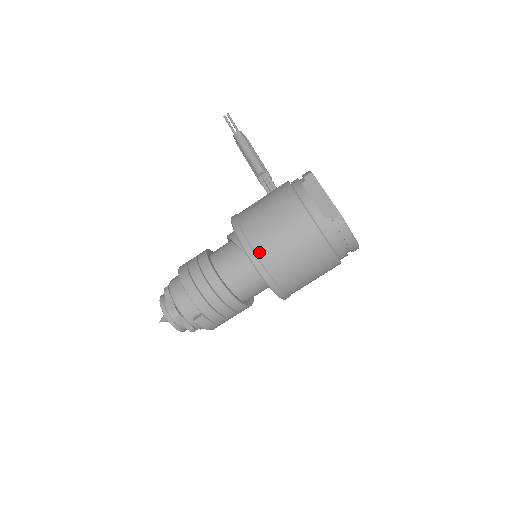
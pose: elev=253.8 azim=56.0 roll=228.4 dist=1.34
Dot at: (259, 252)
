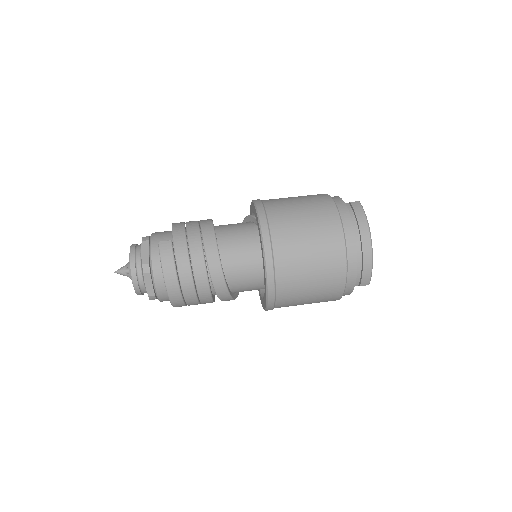
Dot at: (266, 202)
